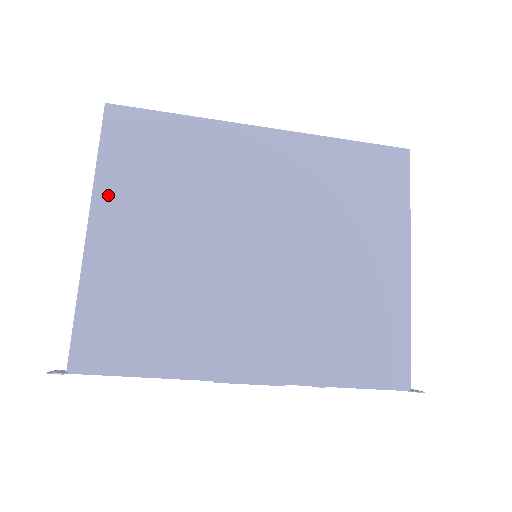
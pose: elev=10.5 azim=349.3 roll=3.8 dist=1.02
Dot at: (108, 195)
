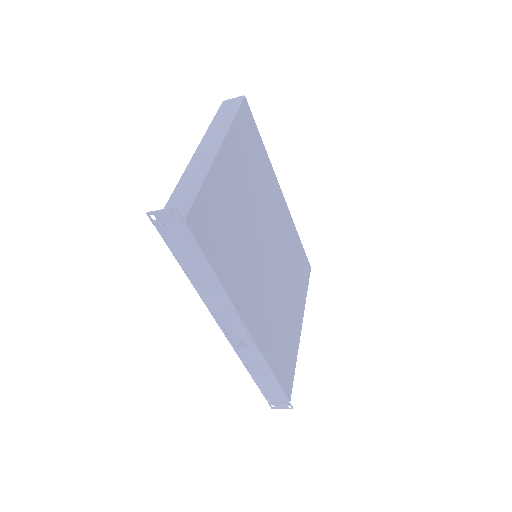
Dot at: (233, 141)
